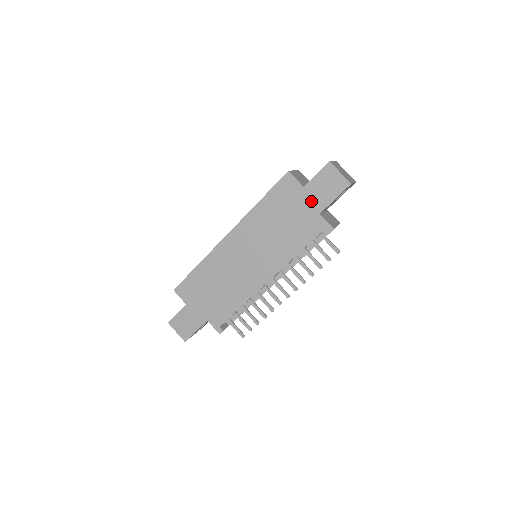
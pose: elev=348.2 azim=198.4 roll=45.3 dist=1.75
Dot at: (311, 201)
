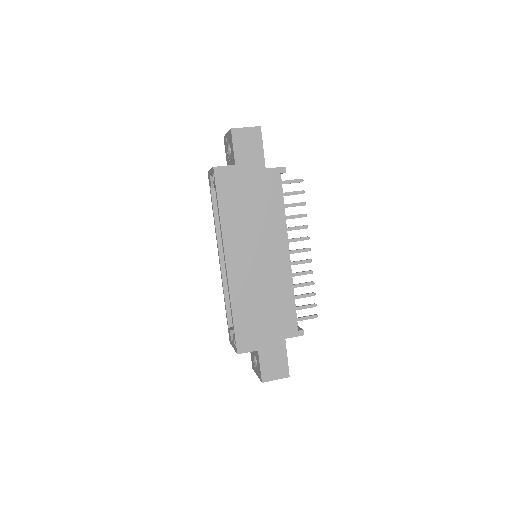
Dot at: (251, 168)
